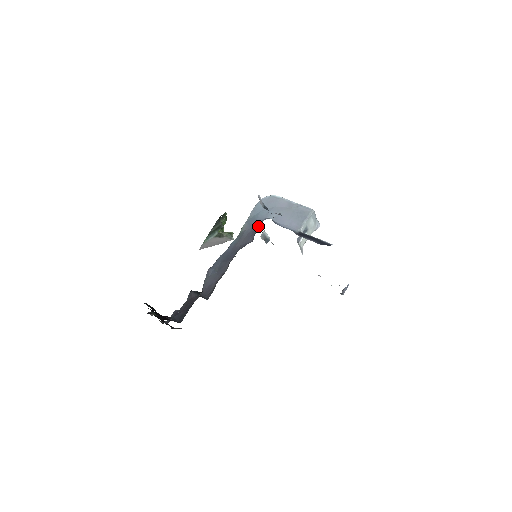
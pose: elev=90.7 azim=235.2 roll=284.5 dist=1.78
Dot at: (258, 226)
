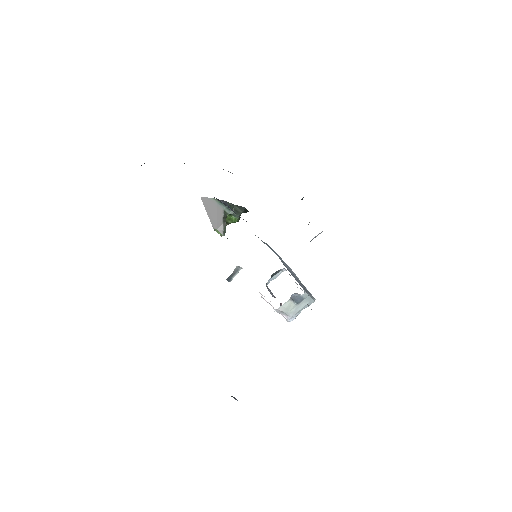
Dot at: occluded
